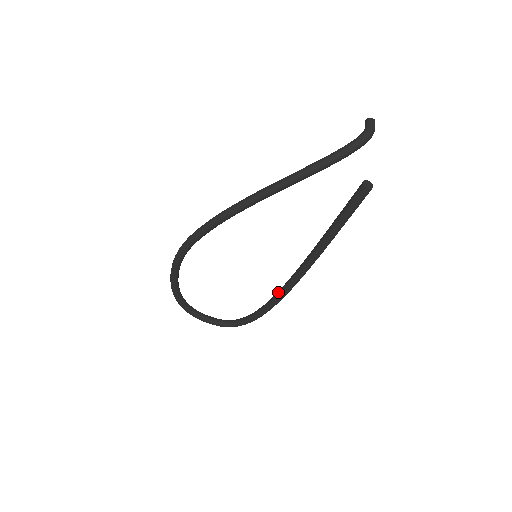
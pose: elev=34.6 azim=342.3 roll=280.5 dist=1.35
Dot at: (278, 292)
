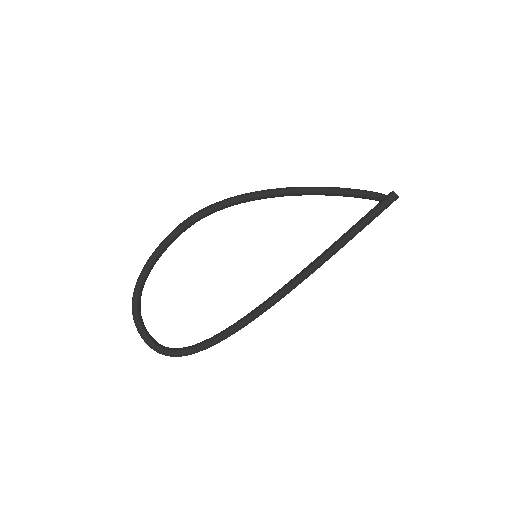
Dot at: occluded
